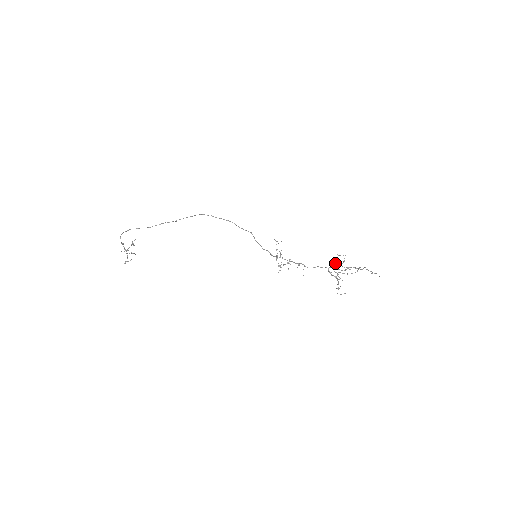
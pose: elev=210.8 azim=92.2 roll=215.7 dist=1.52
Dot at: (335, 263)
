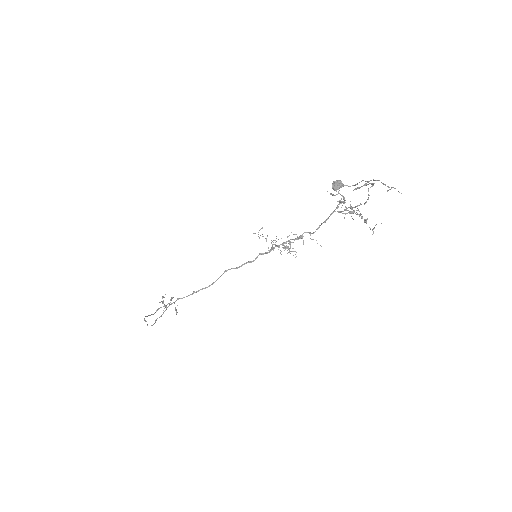
Dot at: occluded
